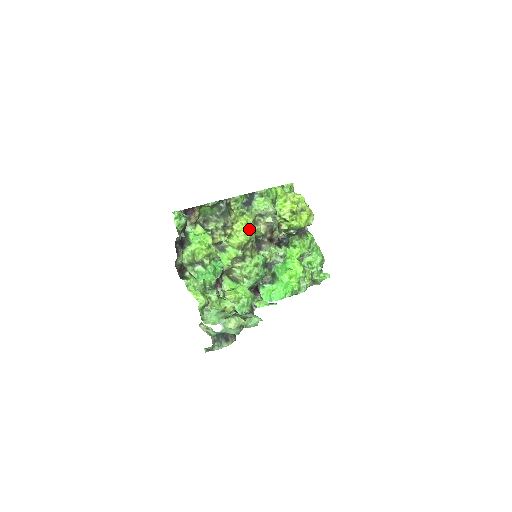
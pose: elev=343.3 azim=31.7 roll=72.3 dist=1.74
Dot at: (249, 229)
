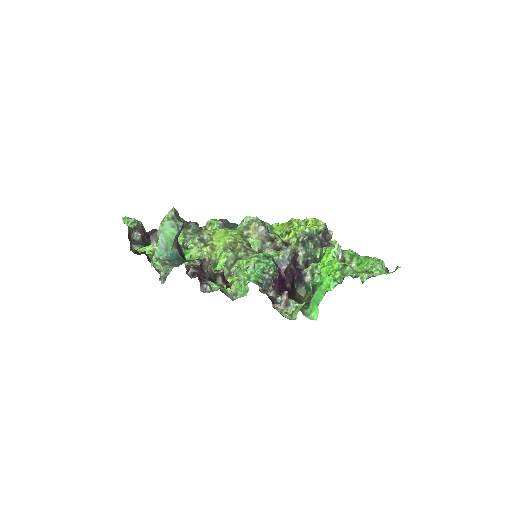
Dot at: occluded
